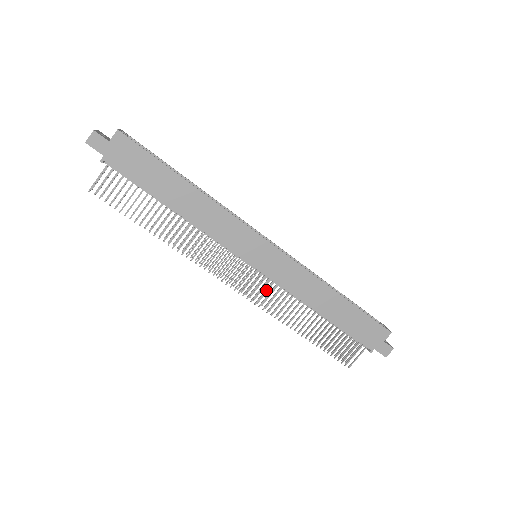
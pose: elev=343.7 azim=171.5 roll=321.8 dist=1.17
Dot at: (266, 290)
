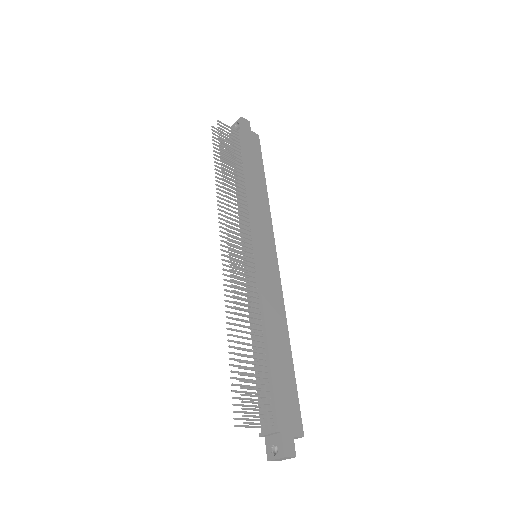
Dot at: (246, 274)
